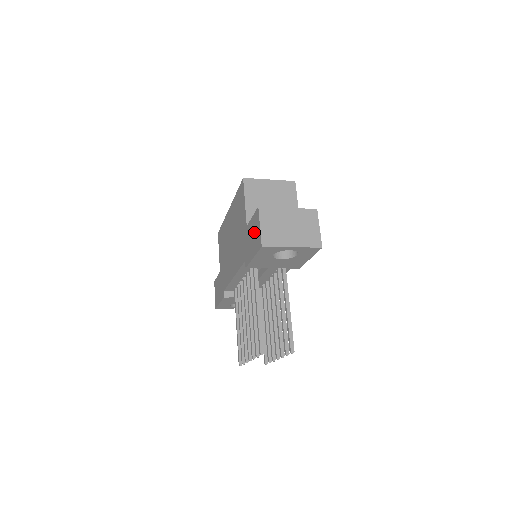
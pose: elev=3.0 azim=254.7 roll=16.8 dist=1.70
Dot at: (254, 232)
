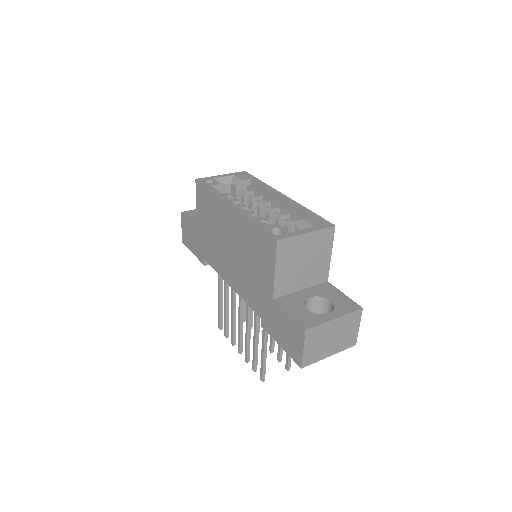
Dot at: (289, 334)
